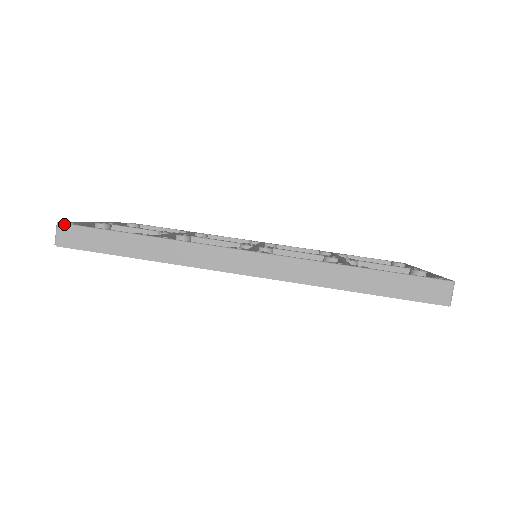
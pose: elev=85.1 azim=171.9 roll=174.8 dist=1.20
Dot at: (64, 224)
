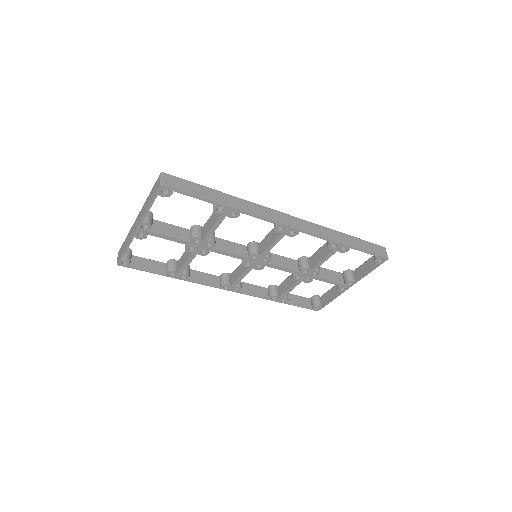
Dot at: (168, 174)
